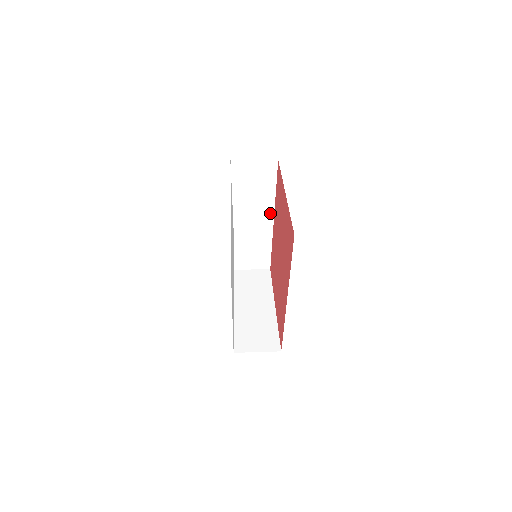
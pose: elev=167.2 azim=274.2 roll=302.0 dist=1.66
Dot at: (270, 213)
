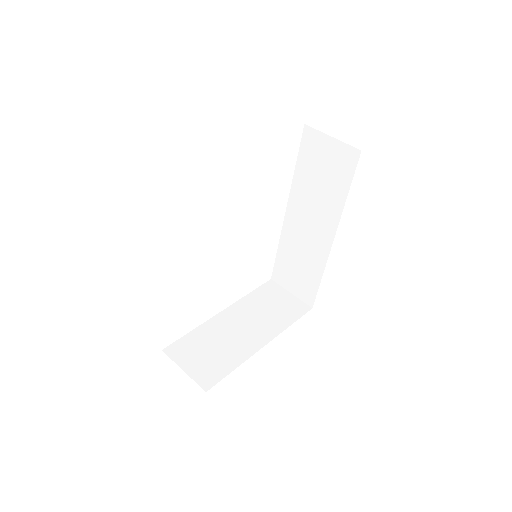
Dot at: (332, 228)
